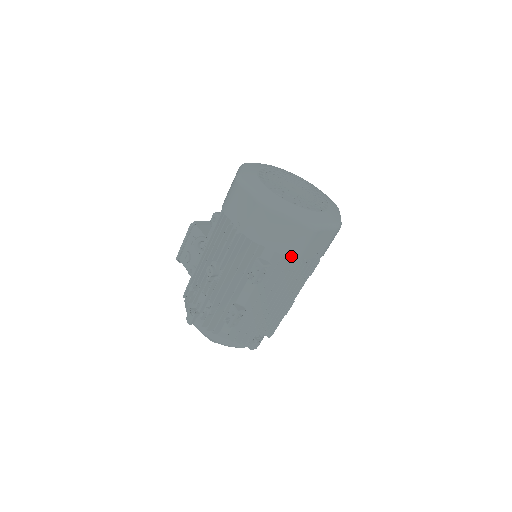
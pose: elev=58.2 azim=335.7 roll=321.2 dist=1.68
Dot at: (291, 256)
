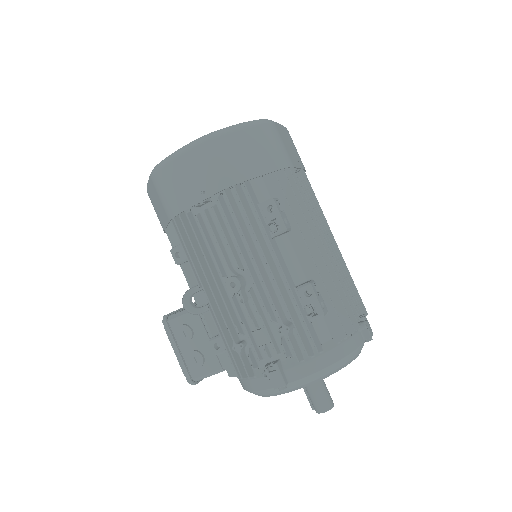
Dot at: (283, 166)
